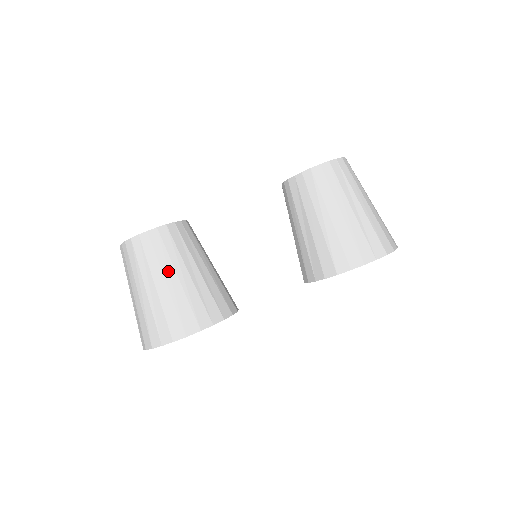
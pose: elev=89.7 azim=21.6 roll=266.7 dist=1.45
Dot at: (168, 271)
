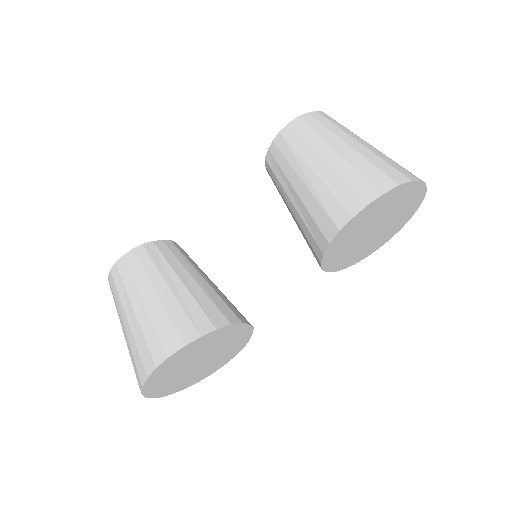
Dot at: (145, 289)
